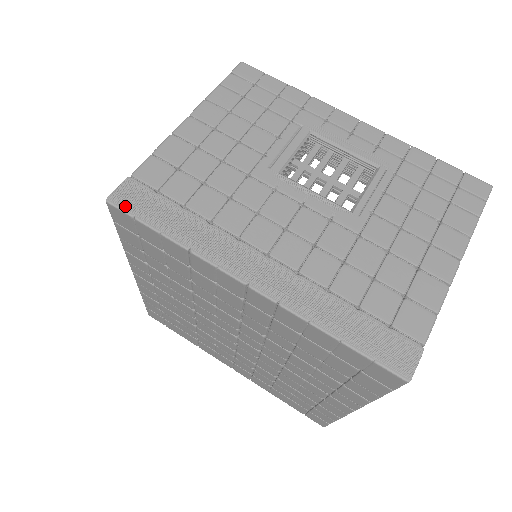
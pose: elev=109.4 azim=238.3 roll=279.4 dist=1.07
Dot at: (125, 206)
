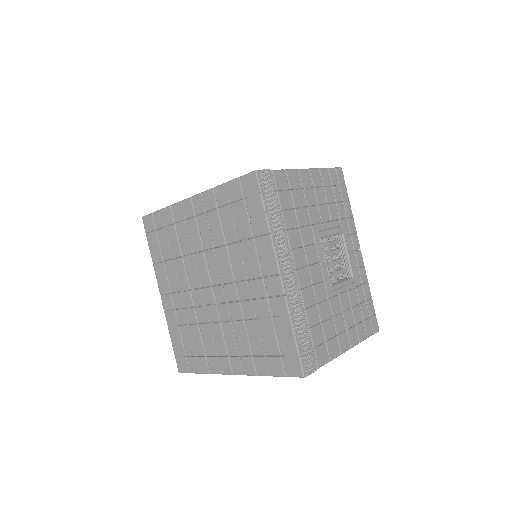
Dot at: (261, 183)
